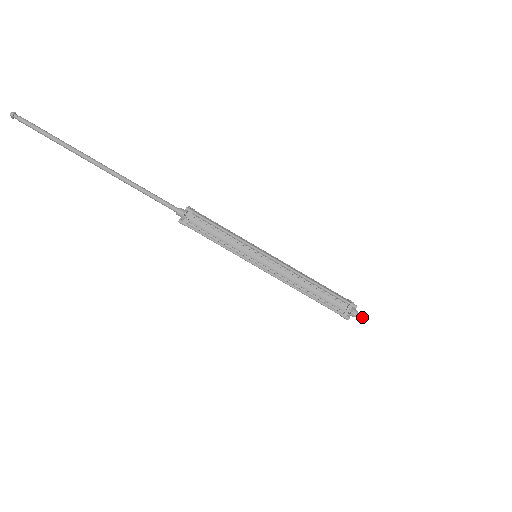
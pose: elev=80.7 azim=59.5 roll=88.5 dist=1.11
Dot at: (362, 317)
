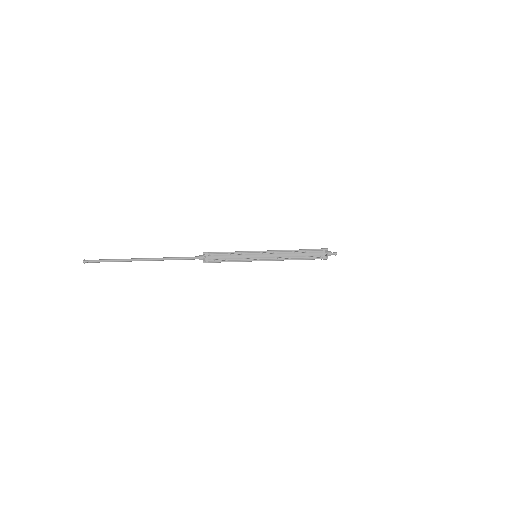
Dot at: (335, 253)
